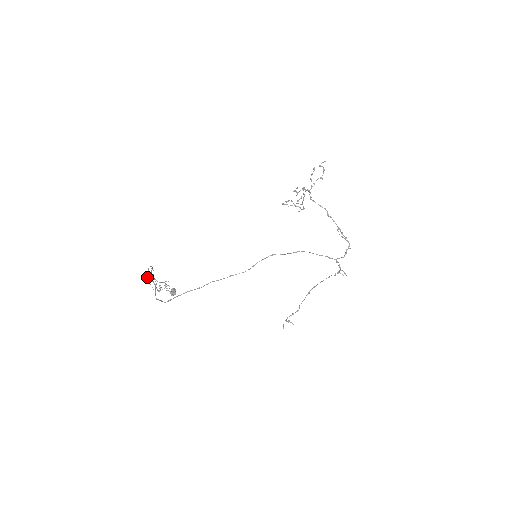
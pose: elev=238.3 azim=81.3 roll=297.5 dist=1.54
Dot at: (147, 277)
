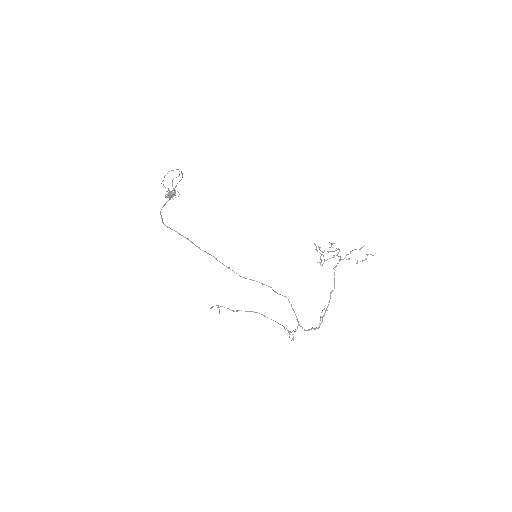
Dot at: (169, 171)
